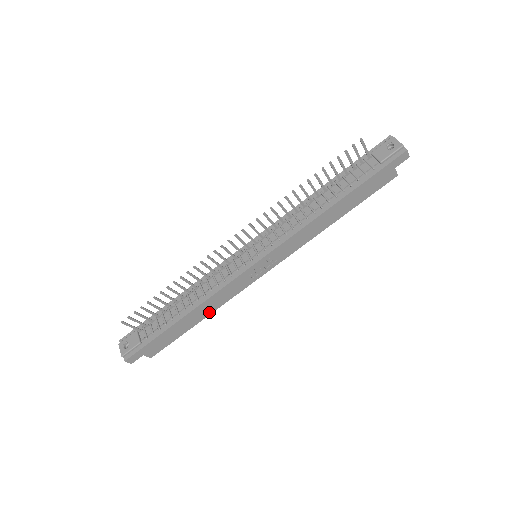
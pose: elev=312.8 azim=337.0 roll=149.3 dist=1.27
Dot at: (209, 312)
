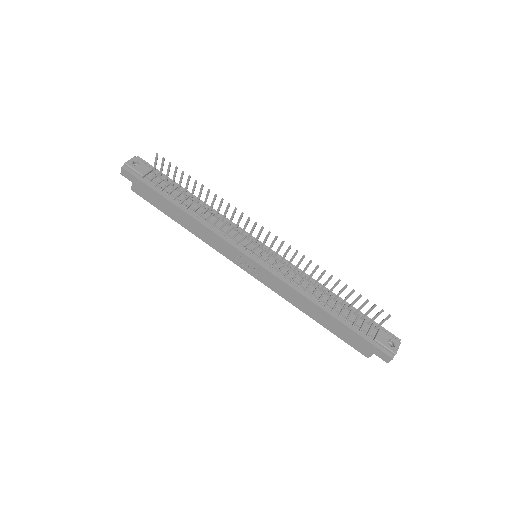
Dot at: (191, 230)
